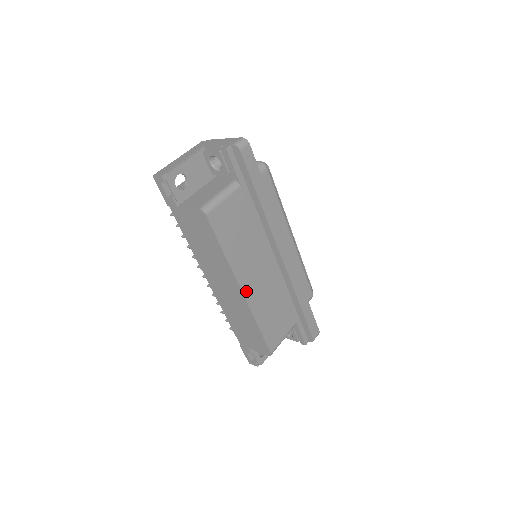
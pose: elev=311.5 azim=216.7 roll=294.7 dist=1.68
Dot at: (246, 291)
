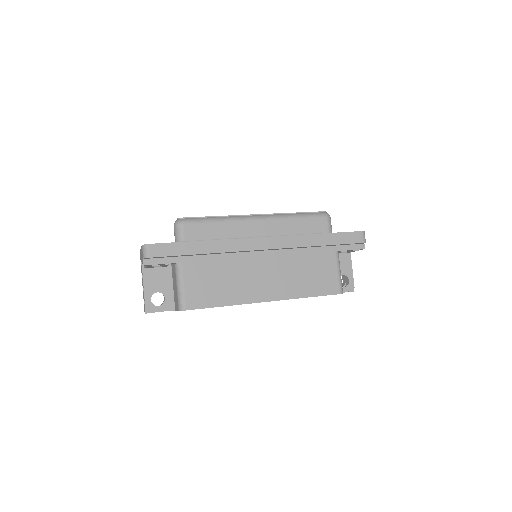
Dot at: (269, 297)
